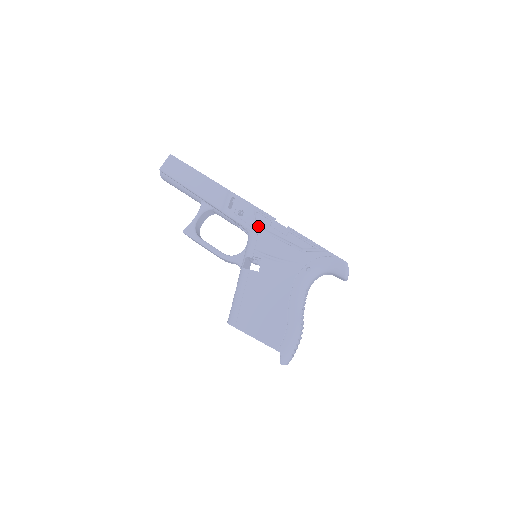
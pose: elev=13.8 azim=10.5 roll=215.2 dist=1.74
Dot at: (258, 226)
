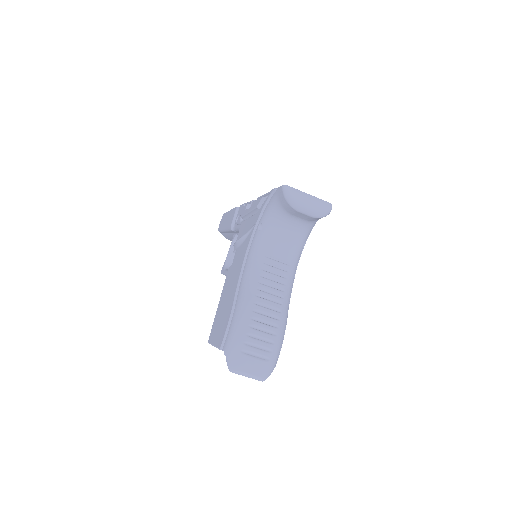
Dot at: (242, 219)
